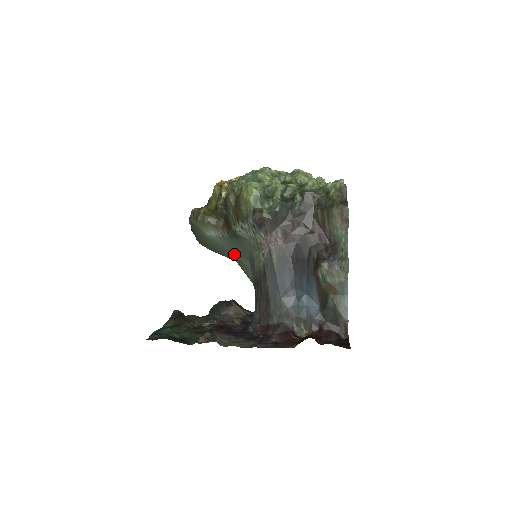
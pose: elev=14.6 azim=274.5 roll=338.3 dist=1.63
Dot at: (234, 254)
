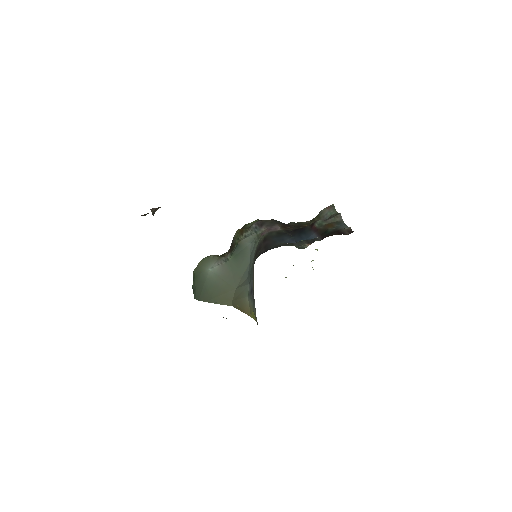
Dot at: (233, 285)
